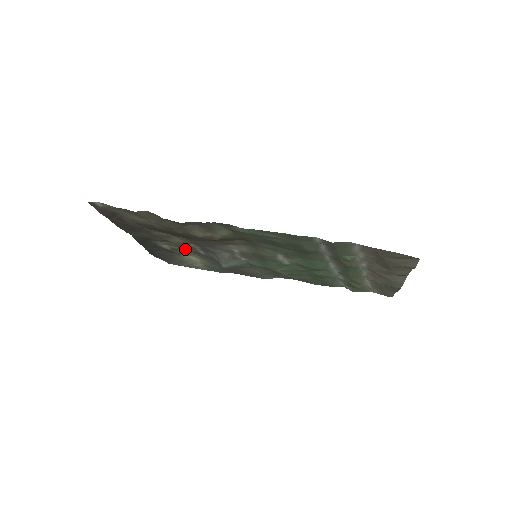
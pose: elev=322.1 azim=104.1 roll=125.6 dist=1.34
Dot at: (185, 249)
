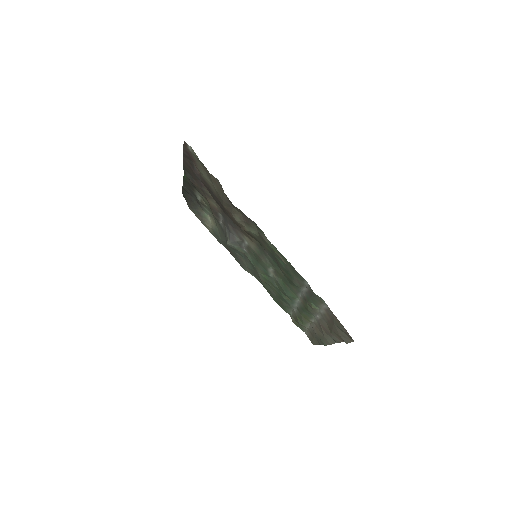
Dot at: (212, 212)
